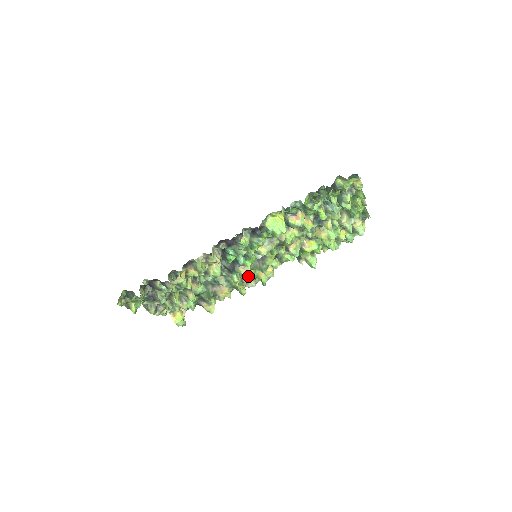
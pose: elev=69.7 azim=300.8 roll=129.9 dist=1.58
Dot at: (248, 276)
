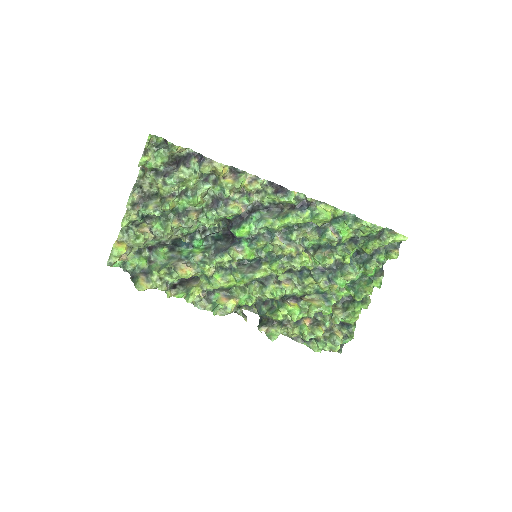
Dot at: (220, 279)
